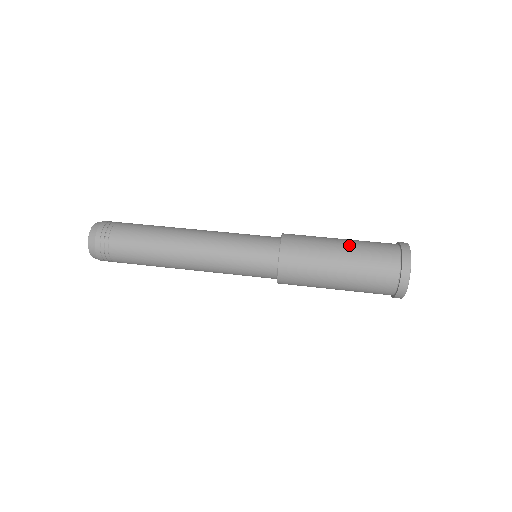
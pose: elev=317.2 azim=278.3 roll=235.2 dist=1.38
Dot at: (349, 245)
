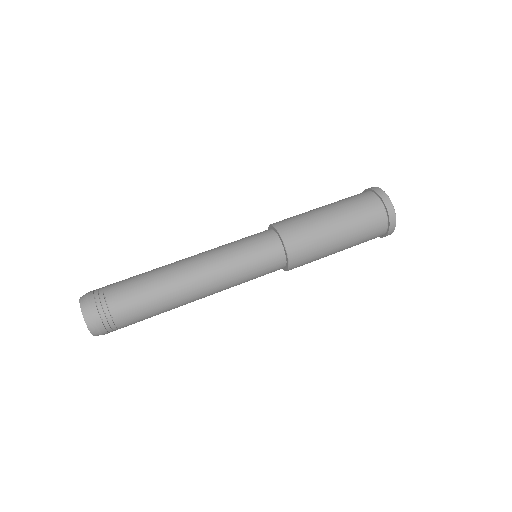
Dot at: (345, 227)
